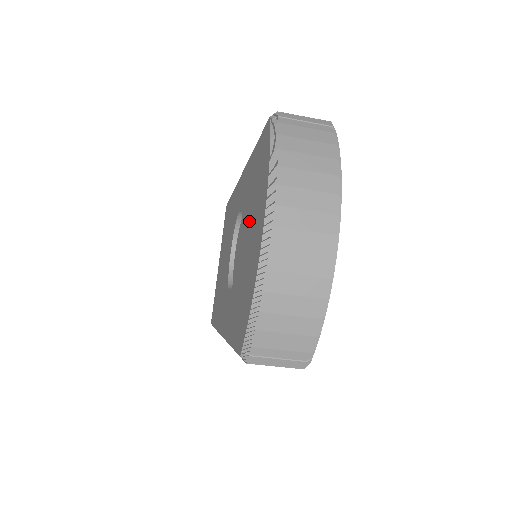
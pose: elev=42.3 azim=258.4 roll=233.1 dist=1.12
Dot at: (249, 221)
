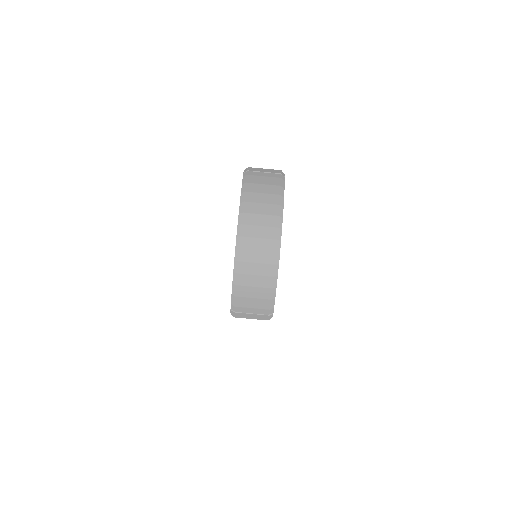
Dot at: occluded
